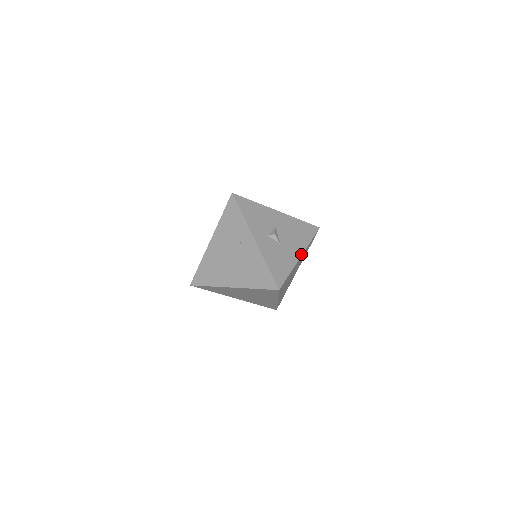
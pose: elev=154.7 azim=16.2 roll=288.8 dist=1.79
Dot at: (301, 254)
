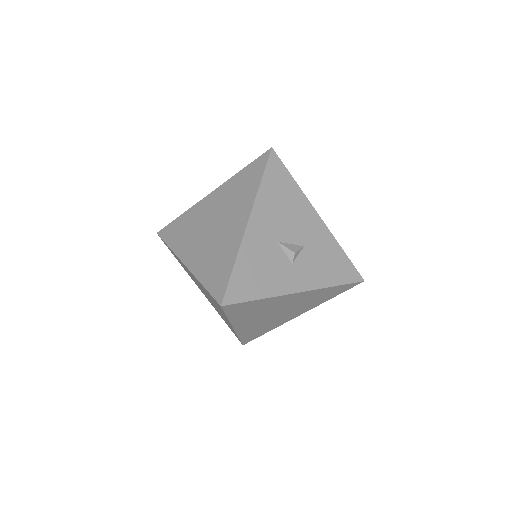
Dot at: (316, 215)
